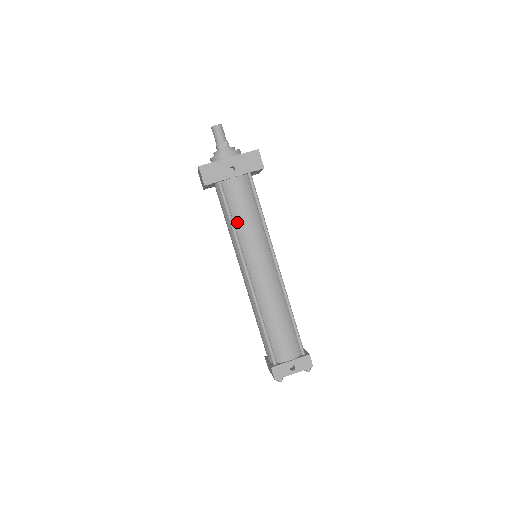
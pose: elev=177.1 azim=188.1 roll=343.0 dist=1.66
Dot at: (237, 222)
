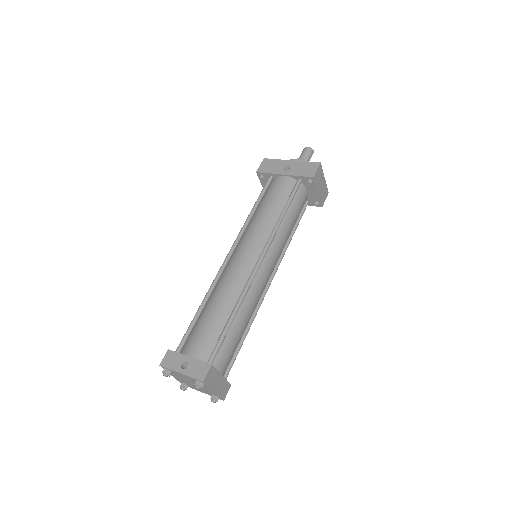
Dot at: (258, 210)
